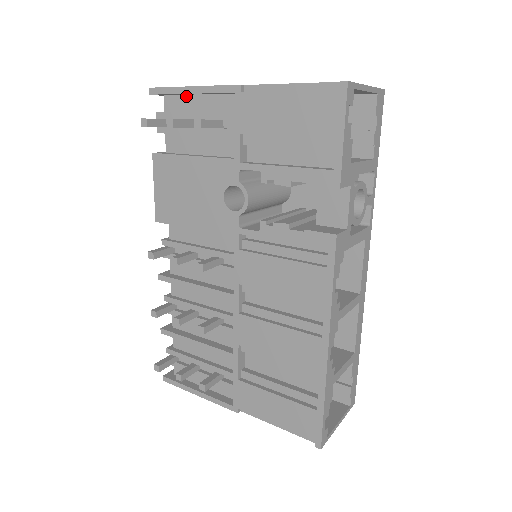
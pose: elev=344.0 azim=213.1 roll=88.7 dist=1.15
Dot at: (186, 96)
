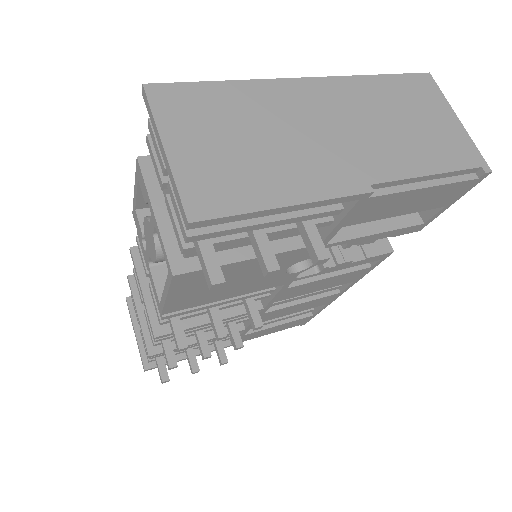
Dot at: occluded
